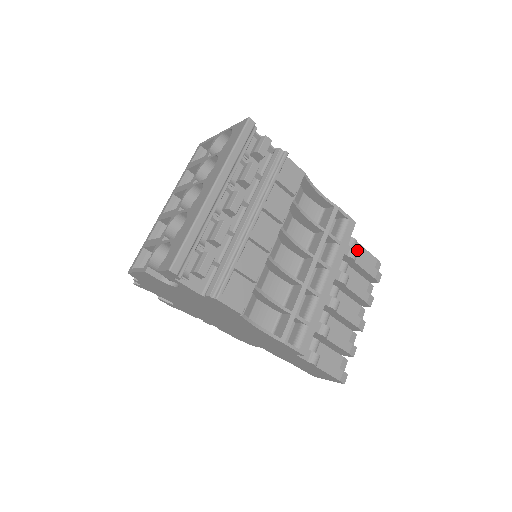
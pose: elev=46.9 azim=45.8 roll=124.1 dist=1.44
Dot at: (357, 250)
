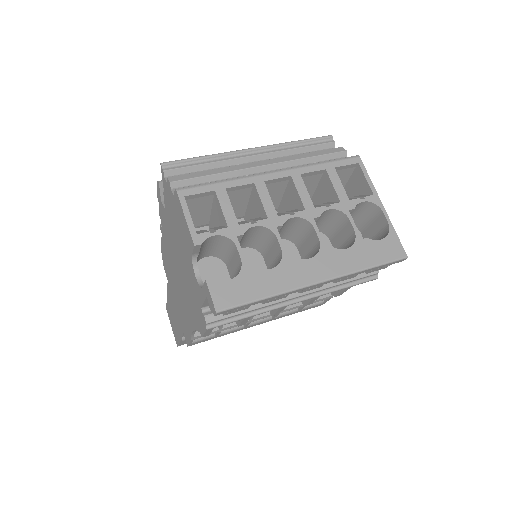
Dot at: occluded
